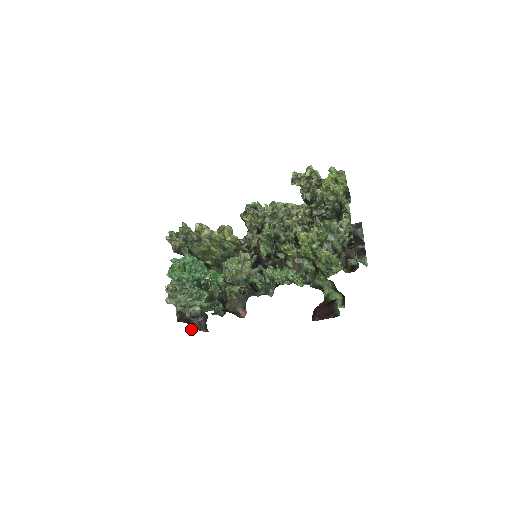
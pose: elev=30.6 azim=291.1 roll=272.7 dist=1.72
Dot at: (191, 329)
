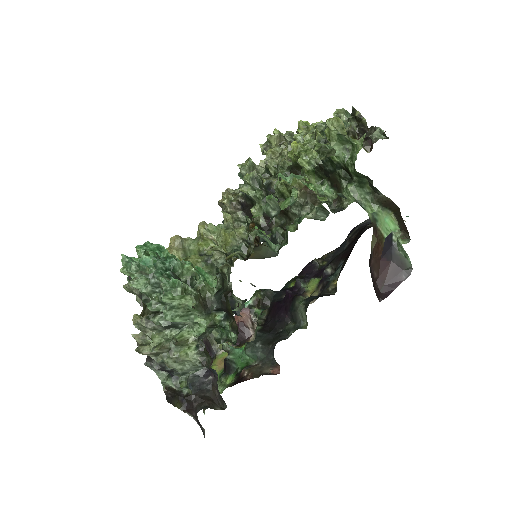
Dot at: (196, 412)
